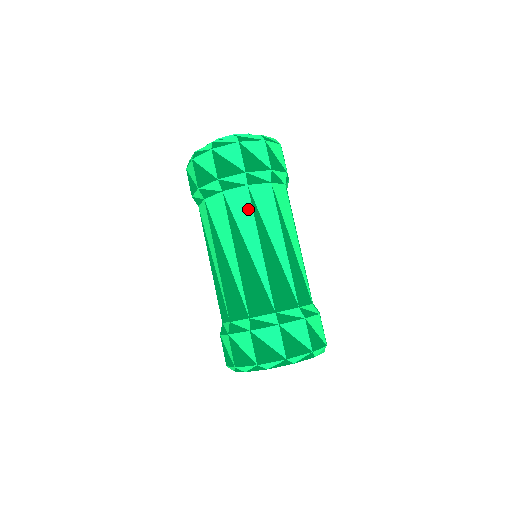
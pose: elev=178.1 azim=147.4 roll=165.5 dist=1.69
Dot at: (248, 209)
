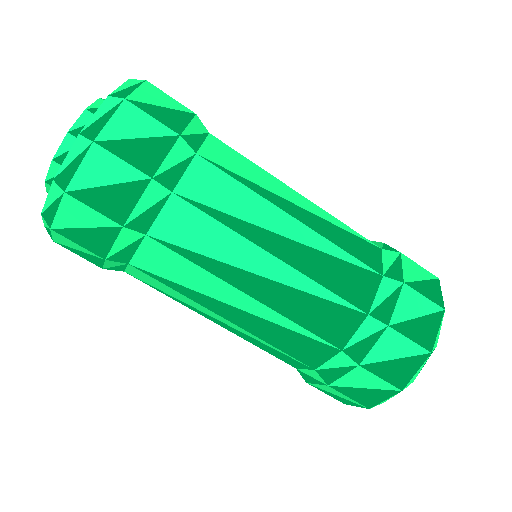
Dot at: (230, 185)
